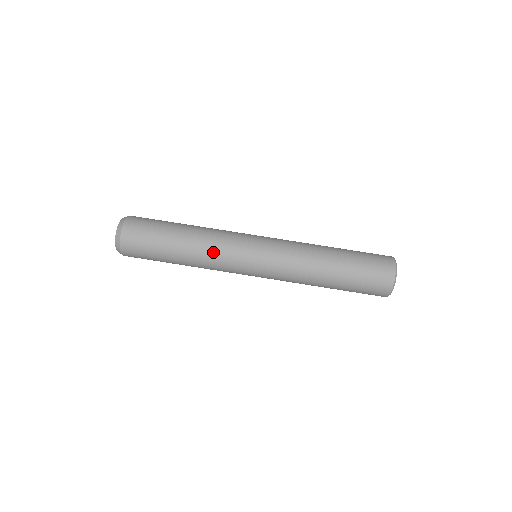
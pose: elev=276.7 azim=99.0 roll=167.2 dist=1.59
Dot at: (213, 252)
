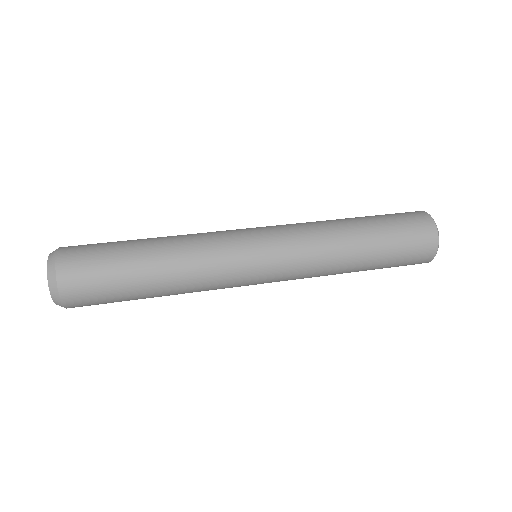
Dot at: (201, 259)
